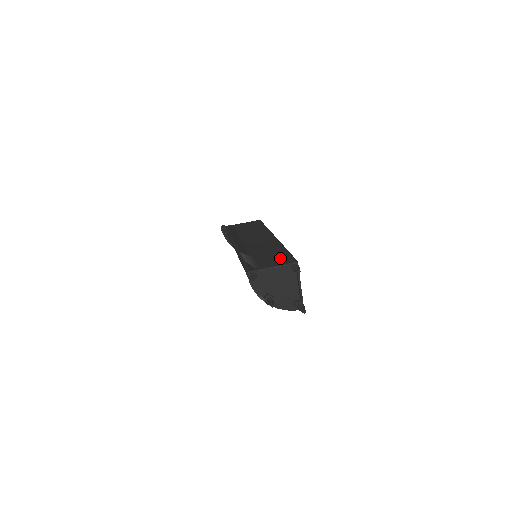
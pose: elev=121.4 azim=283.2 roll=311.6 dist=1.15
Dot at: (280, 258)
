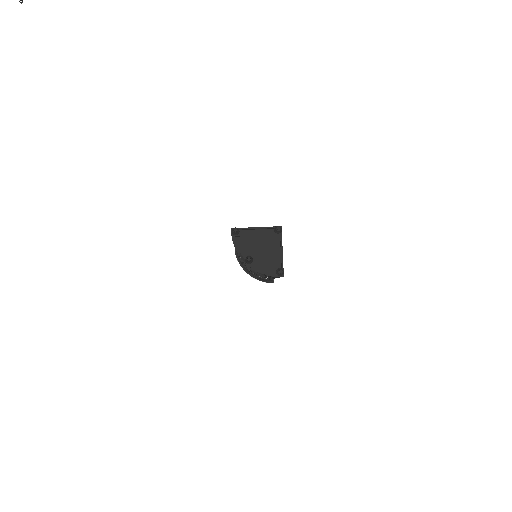
Dot at: occluded
